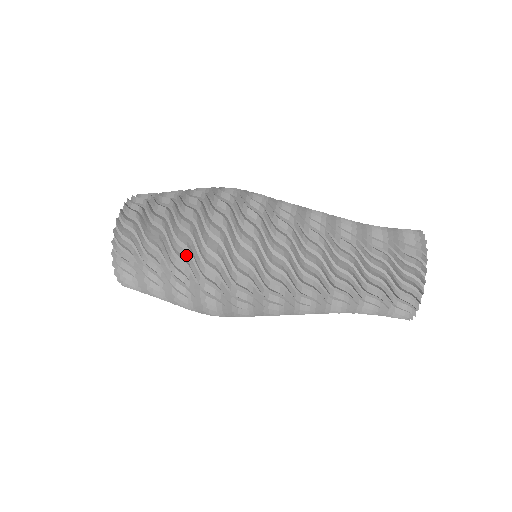
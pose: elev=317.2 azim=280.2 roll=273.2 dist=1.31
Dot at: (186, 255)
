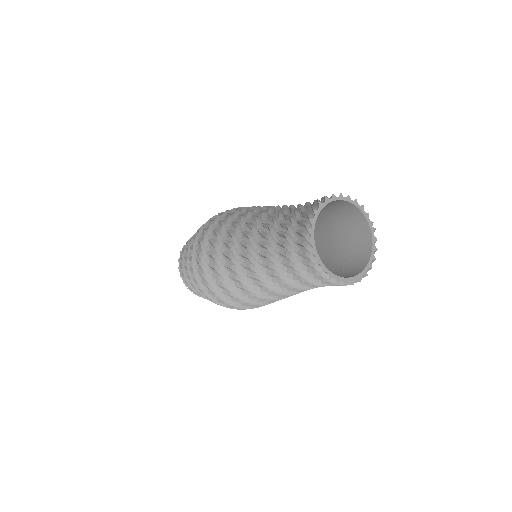
Dot at: occluded
